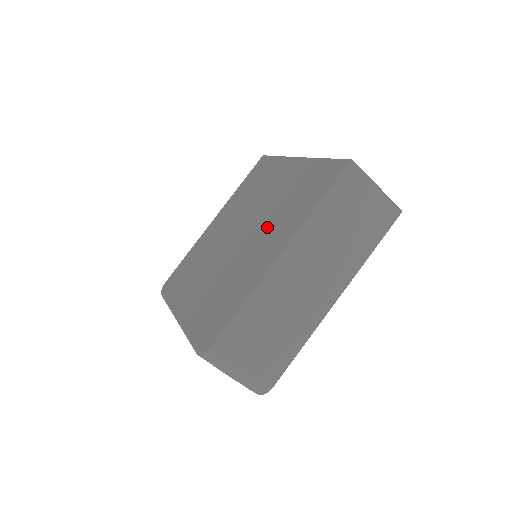
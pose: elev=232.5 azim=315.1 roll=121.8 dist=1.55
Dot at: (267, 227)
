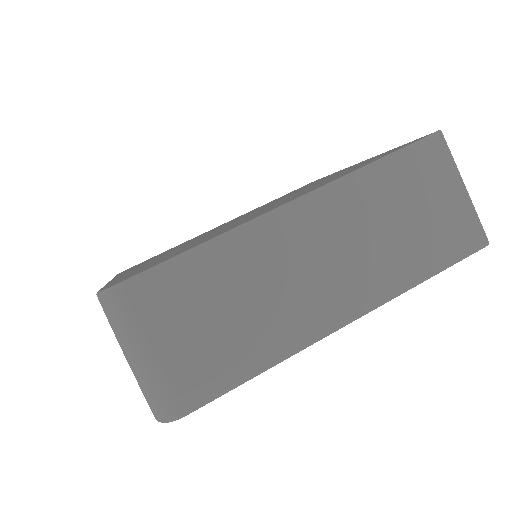
Dot at: occluded
